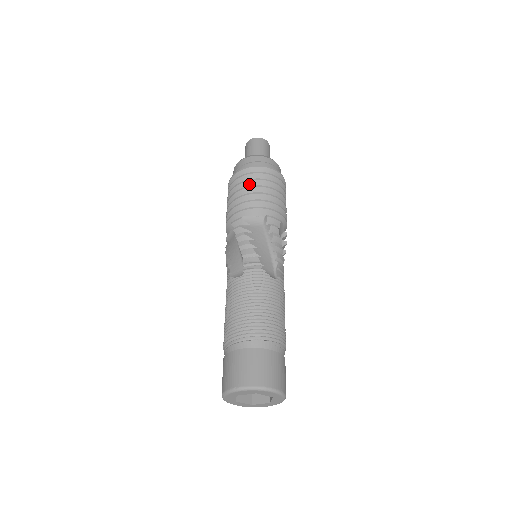
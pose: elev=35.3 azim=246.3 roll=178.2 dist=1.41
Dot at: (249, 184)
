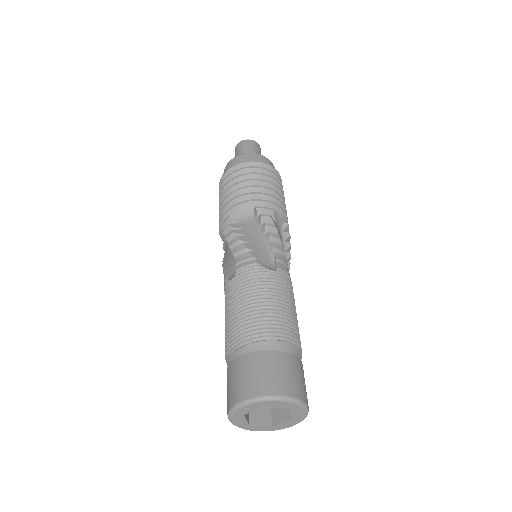
Dot at: (234, 183)
